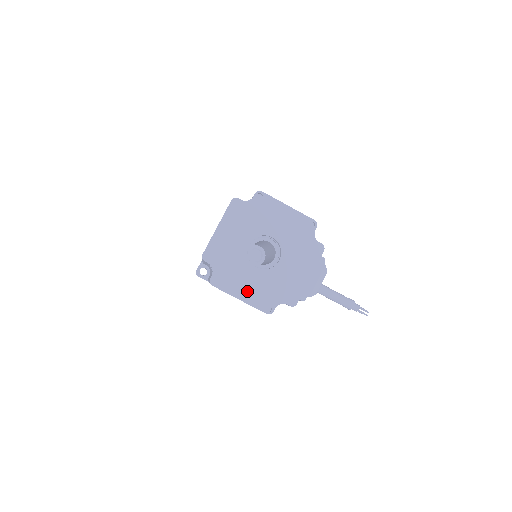
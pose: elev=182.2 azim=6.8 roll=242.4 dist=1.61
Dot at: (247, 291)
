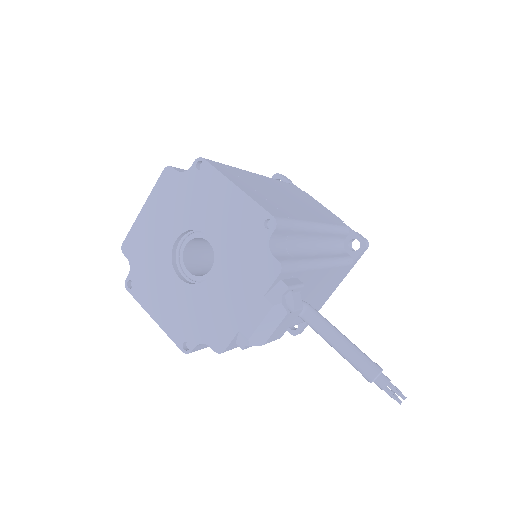
Dot at: (164, 310)
